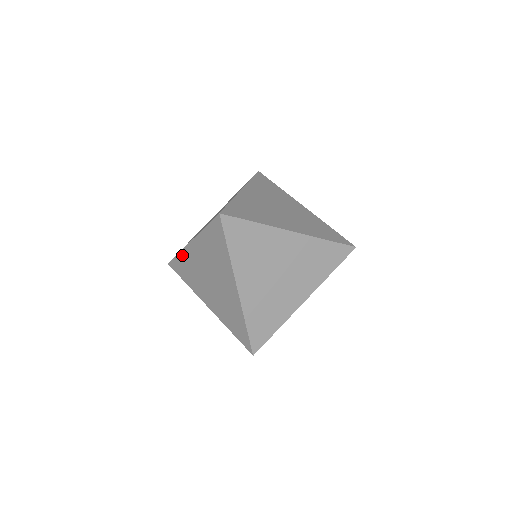
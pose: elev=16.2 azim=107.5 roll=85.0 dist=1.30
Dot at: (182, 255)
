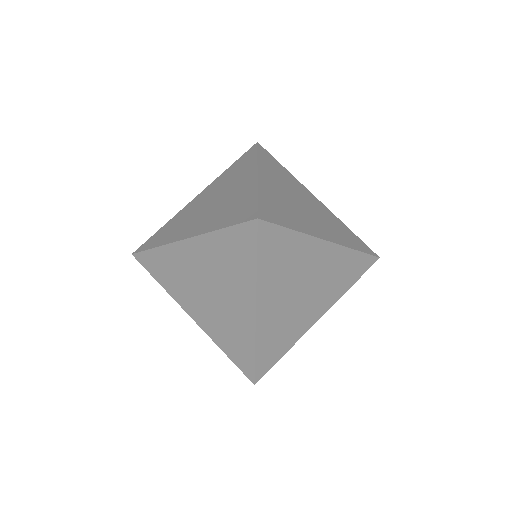
Dot at: (163, 251)
